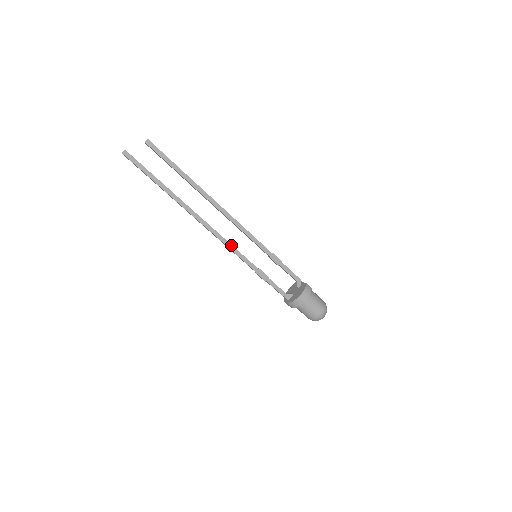
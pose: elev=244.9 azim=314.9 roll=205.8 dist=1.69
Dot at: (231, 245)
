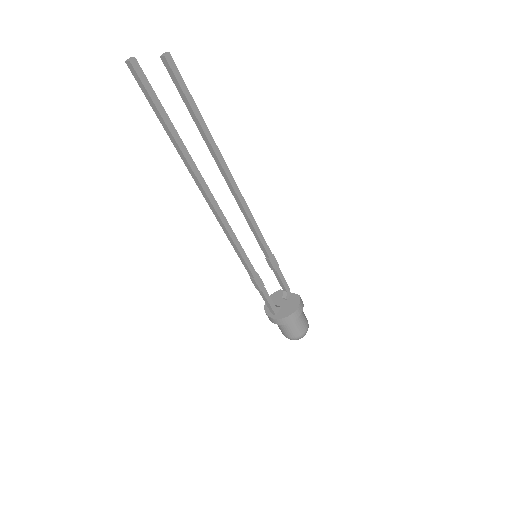
Dot at: (236, 238)
